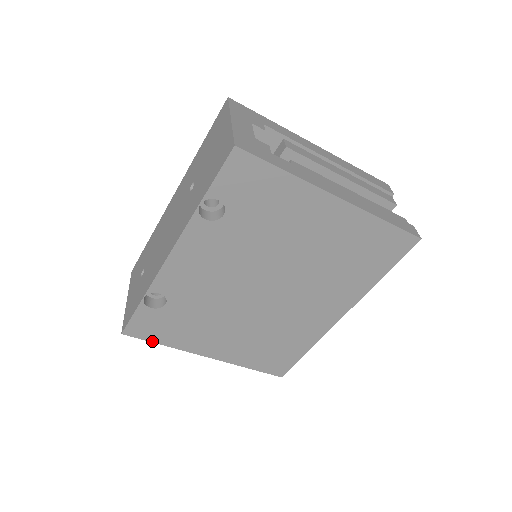
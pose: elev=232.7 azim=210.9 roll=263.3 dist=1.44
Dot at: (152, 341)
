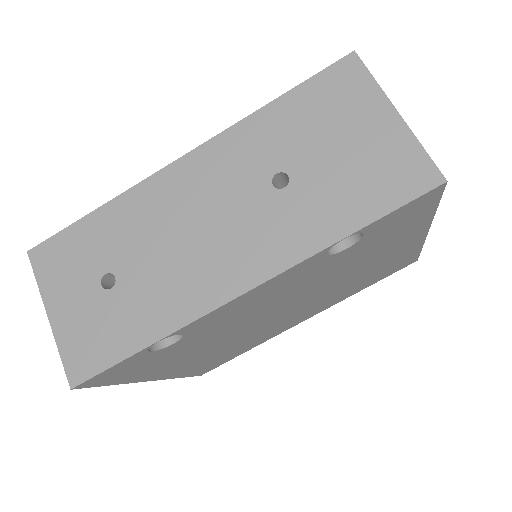
Dot at: (105, 385)
